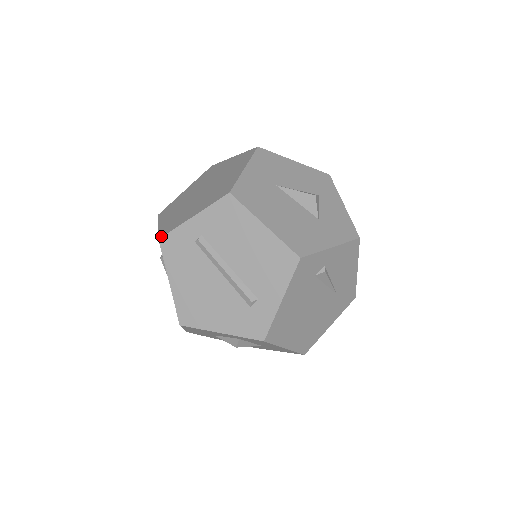
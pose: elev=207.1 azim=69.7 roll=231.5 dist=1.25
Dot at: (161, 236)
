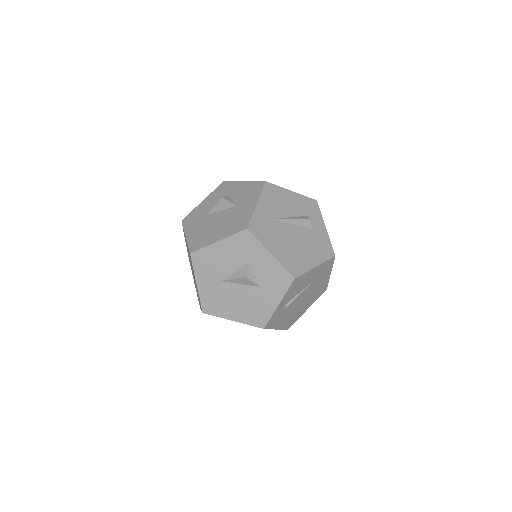
Dot at: occluded
